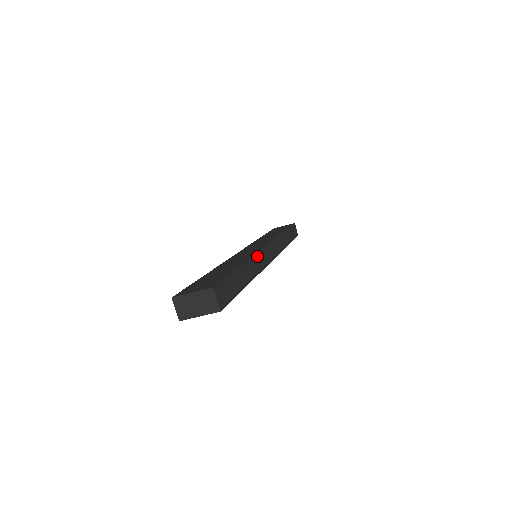
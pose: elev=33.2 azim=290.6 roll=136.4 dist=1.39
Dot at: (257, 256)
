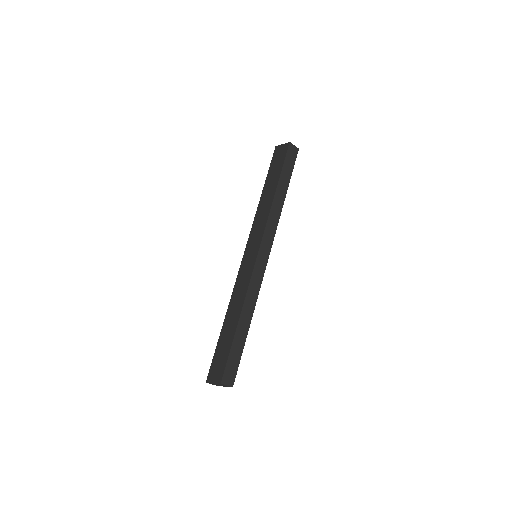
Dot at: (250, 288)
